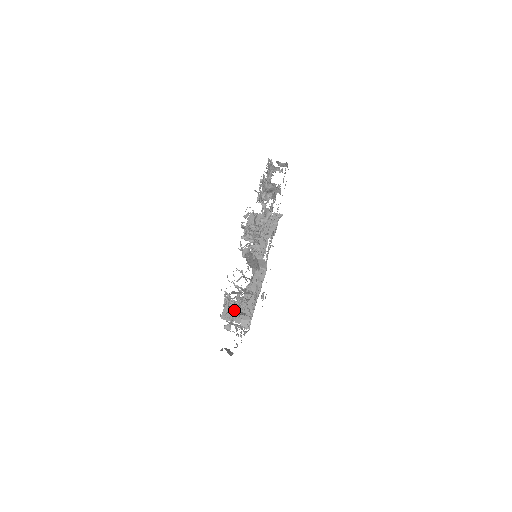
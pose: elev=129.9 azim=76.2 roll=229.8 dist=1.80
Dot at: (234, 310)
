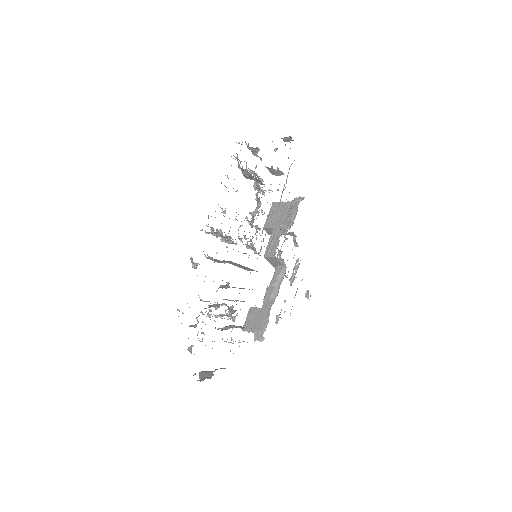
Dot at: (256, 319)
